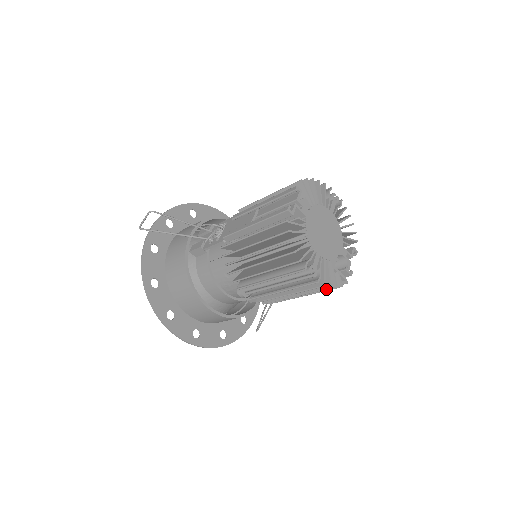
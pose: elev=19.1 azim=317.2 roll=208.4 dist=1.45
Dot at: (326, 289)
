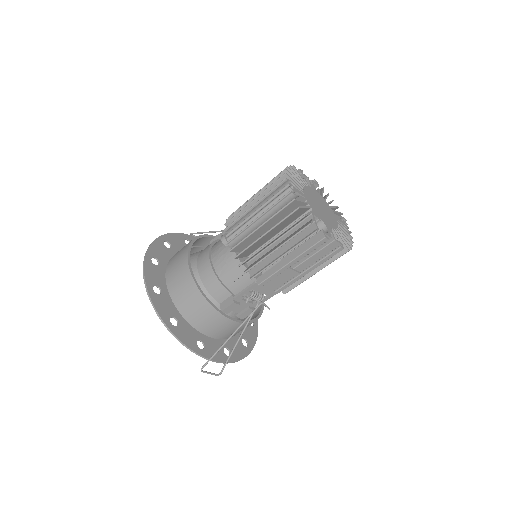
Dot at: (294, 210)
